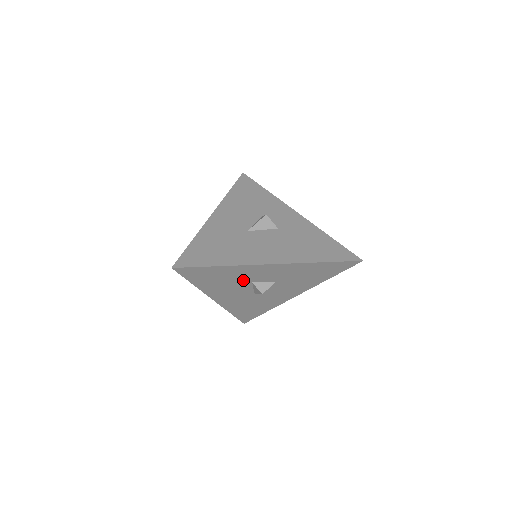
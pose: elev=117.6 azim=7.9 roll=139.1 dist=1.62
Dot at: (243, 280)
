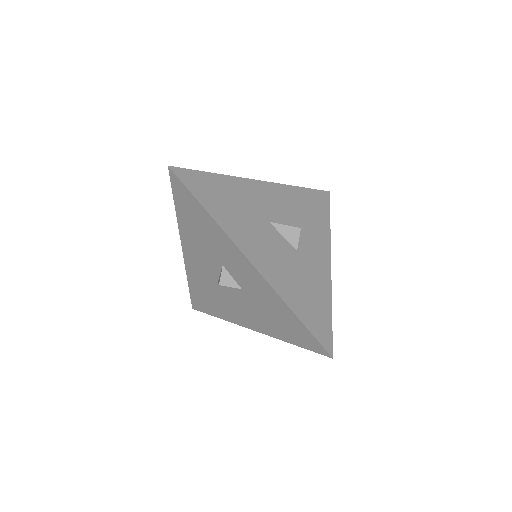
Dot at: (217, 253)
